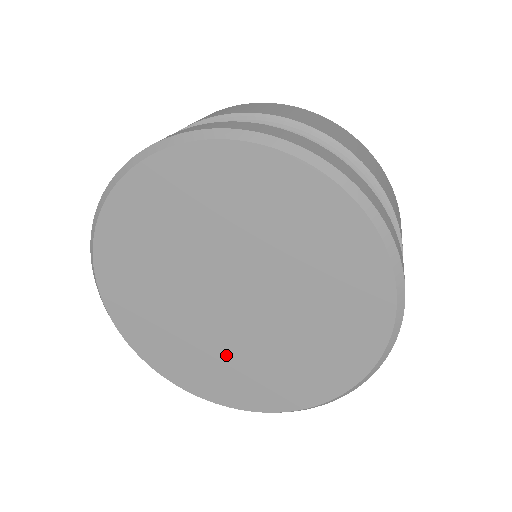
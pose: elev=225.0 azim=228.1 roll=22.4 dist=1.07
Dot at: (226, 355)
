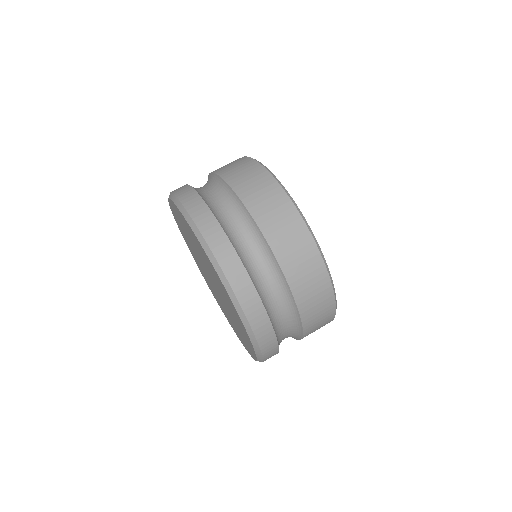
Dot at: (230, 317)
